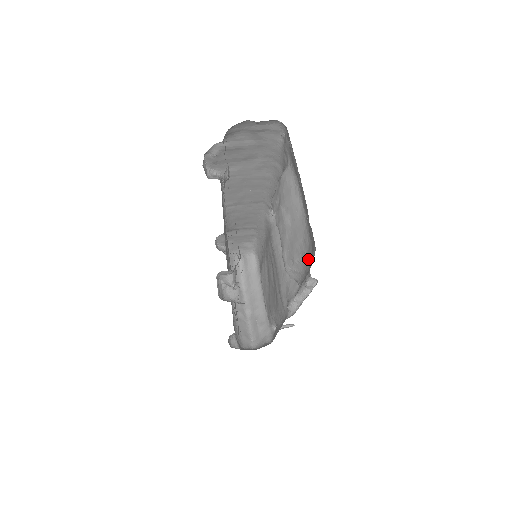
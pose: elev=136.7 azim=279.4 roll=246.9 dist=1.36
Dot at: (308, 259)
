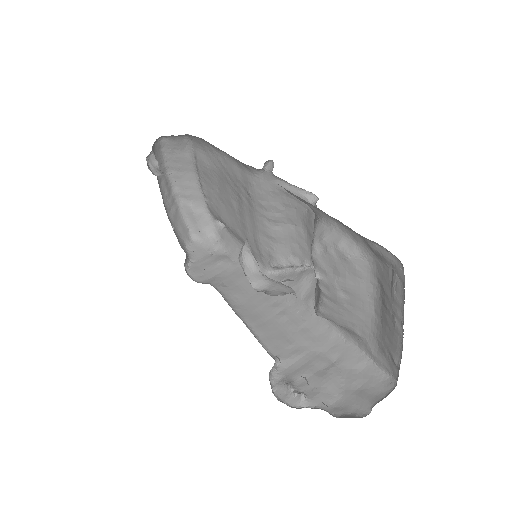
Dot at: (361, 340)
